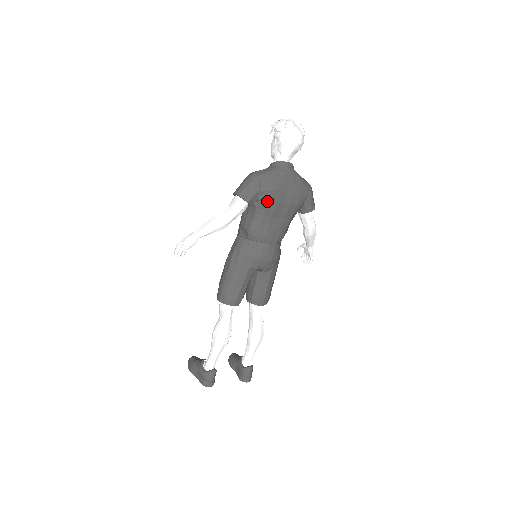
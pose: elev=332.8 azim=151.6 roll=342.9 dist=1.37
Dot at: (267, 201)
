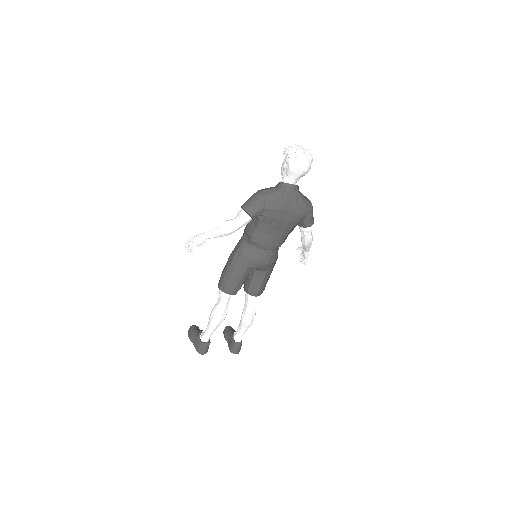
Dot at: (269, 217)
